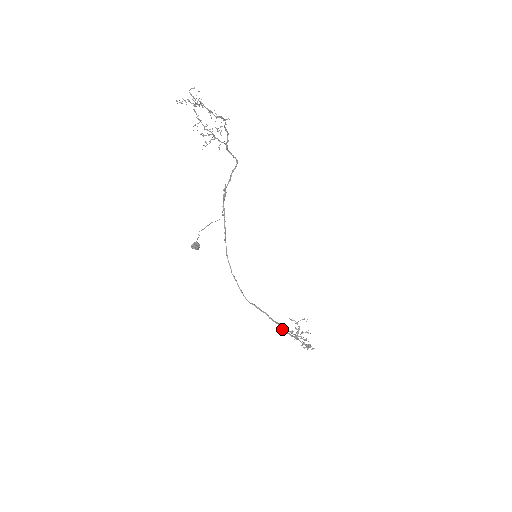
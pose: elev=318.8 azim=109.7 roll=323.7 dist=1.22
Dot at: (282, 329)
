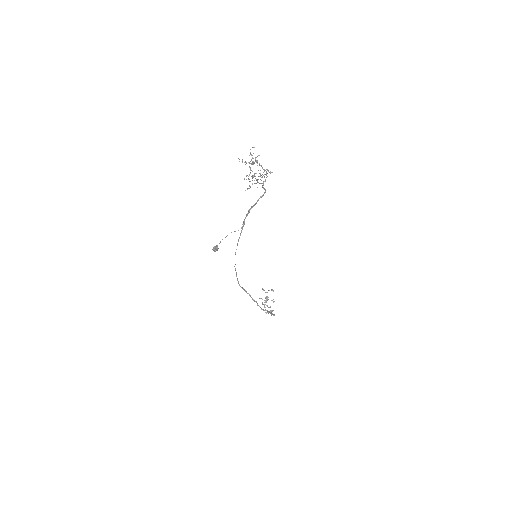
Dot at: (257, 305)
